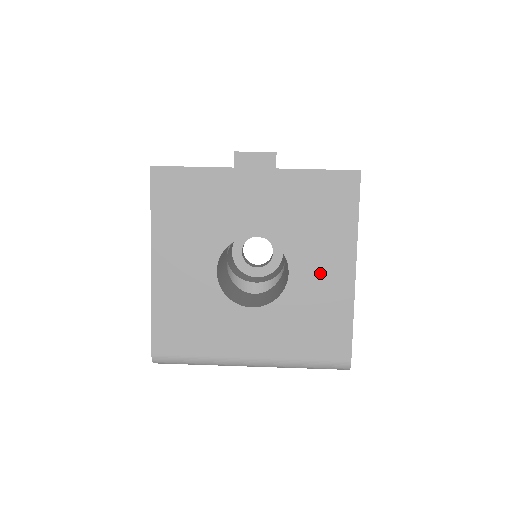
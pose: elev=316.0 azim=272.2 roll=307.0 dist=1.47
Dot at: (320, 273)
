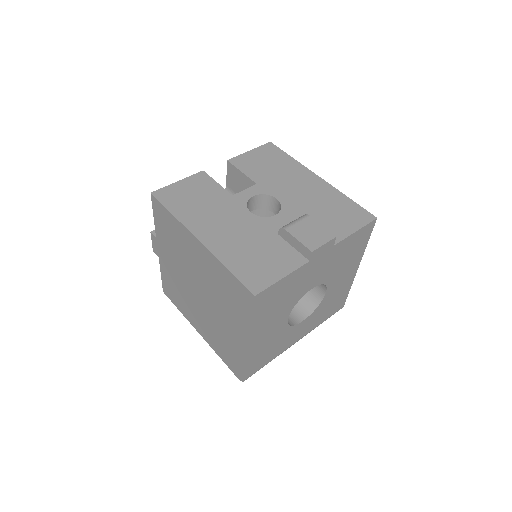
Dot at: (341, 281)
